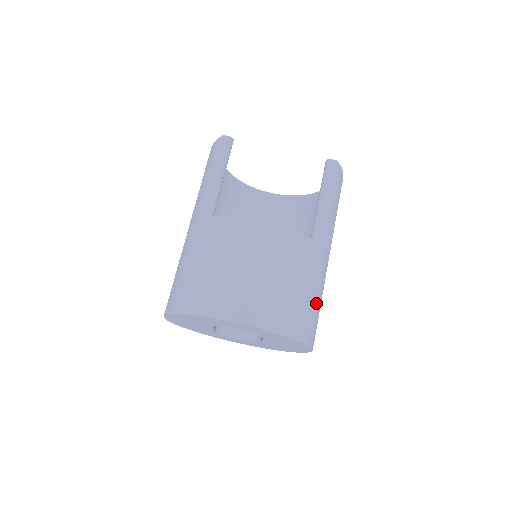
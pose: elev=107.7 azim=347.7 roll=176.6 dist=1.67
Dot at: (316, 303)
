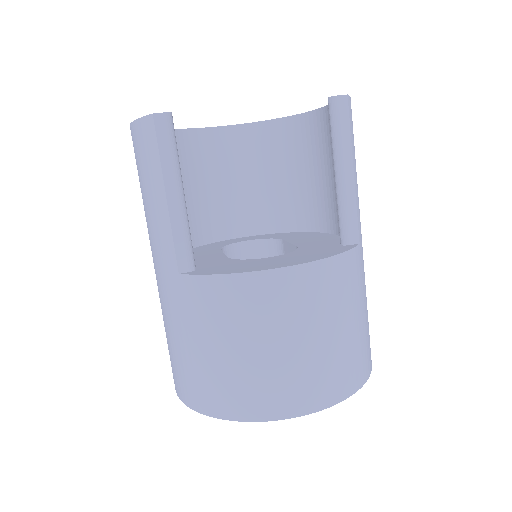
Dot at: (367, 314)
